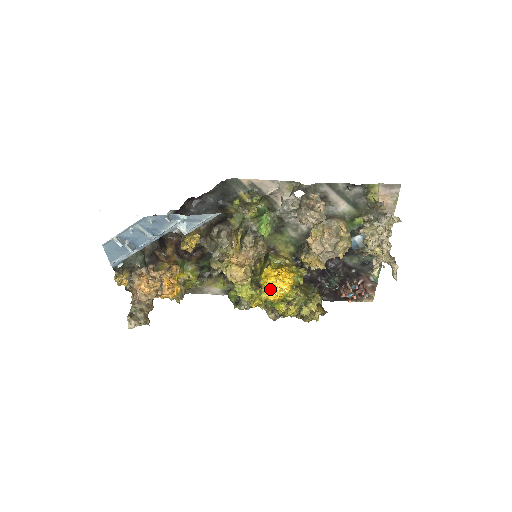
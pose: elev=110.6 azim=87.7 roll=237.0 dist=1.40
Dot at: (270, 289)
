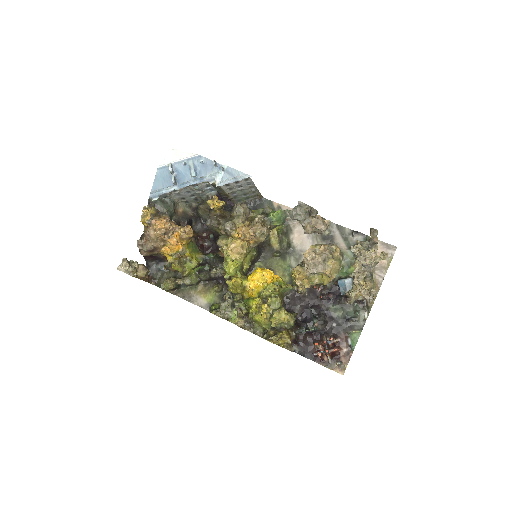
Dot at: (255, 274)
